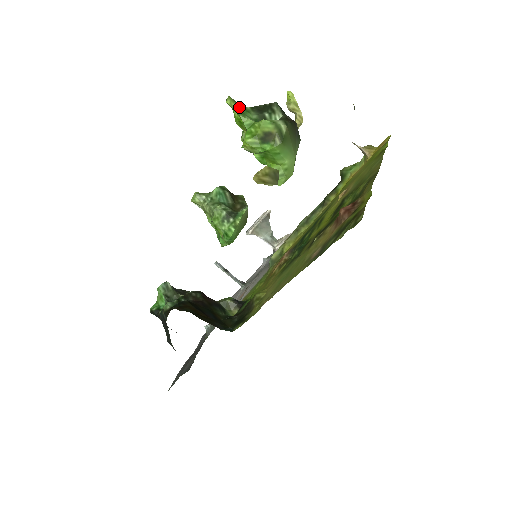
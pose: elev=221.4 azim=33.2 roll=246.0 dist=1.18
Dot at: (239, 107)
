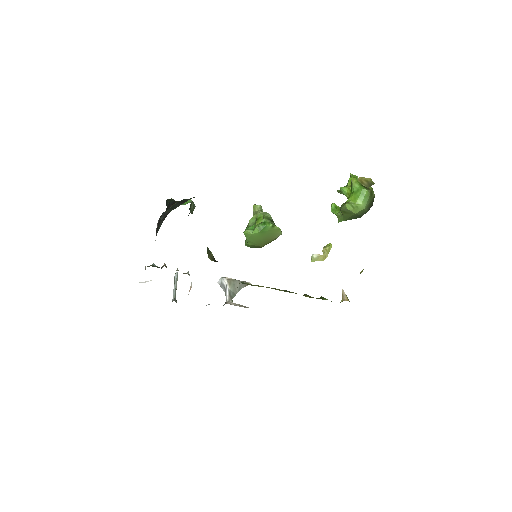
Dot at: occluded
